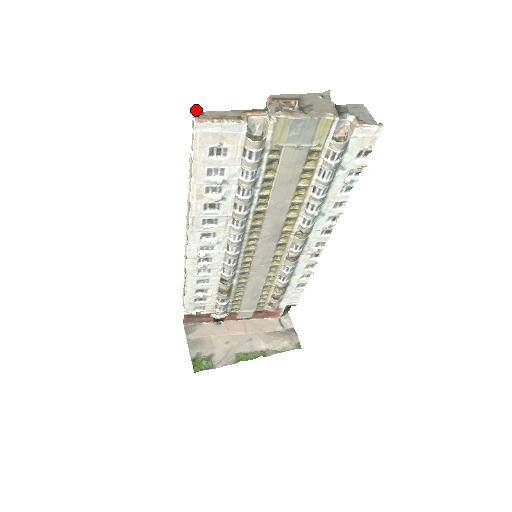
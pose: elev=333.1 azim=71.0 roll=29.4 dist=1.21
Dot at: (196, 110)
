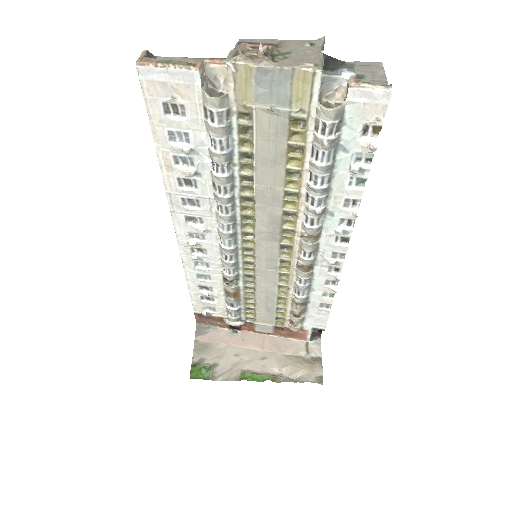
Dot at: (144, 52)
